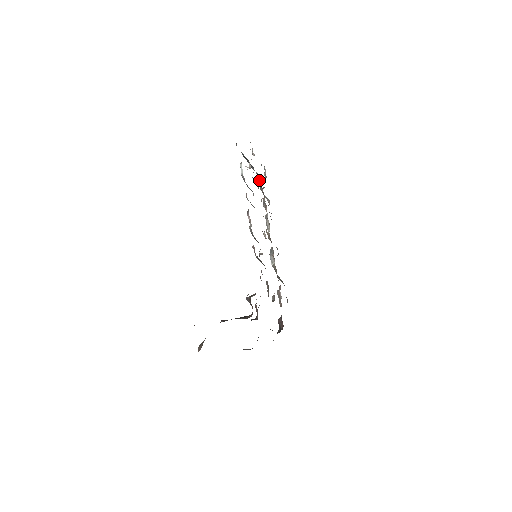
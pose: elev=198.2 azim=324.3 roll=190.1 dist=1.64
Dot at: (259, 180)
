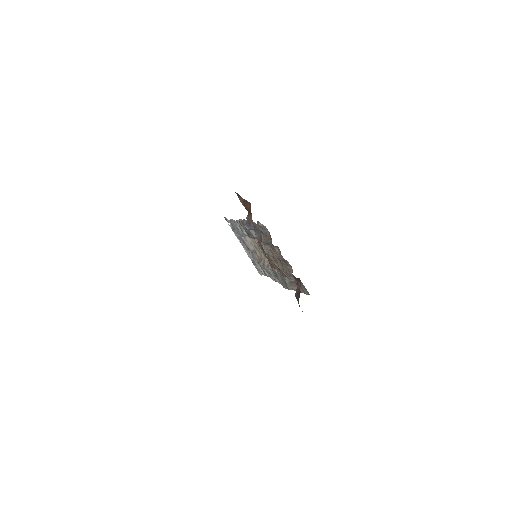
Dot at: occluded
